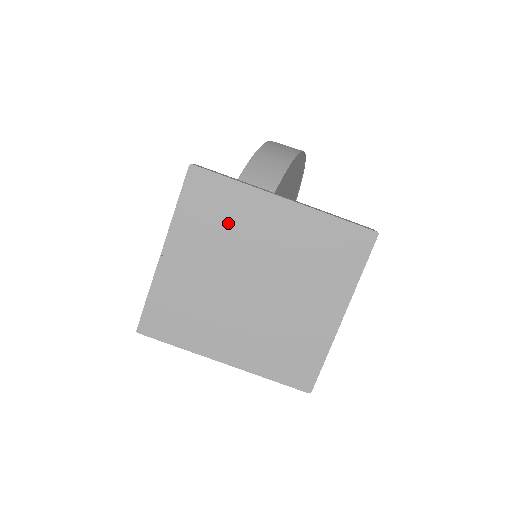
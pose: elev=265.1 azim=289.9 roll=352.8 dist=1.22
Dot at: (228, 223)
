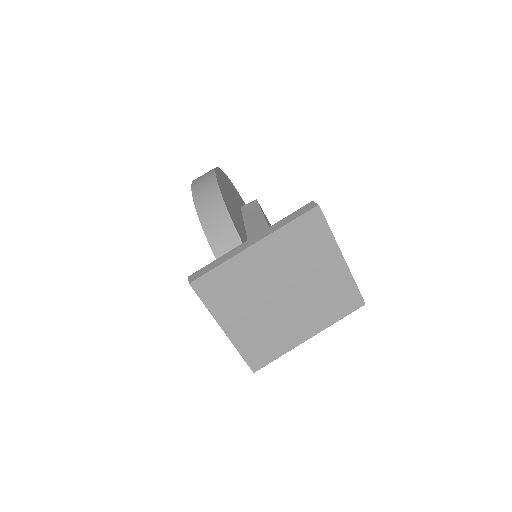
Dot at: (240, 285)
